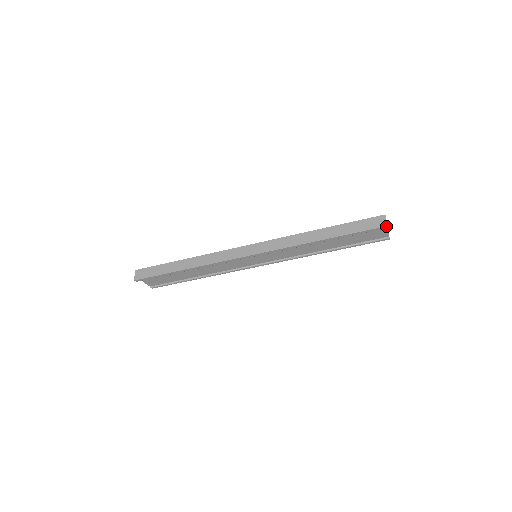
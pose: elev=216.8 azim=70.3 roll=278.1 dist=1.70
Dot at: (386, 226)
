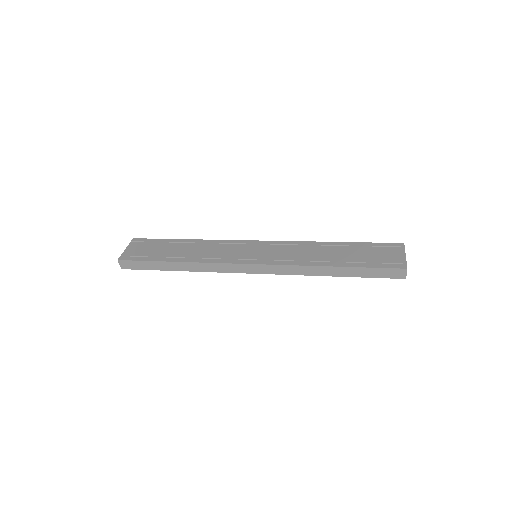
Dot at: (404, 278)
